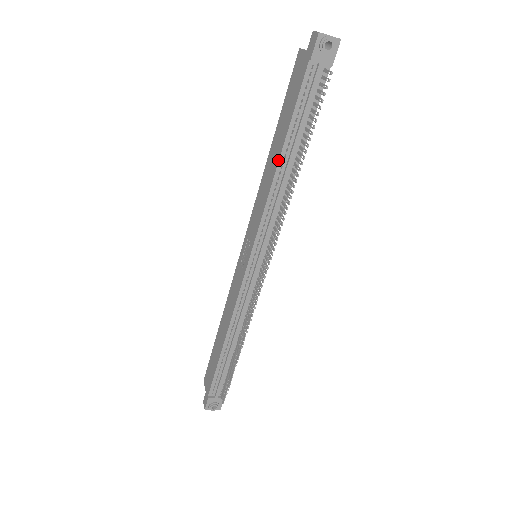
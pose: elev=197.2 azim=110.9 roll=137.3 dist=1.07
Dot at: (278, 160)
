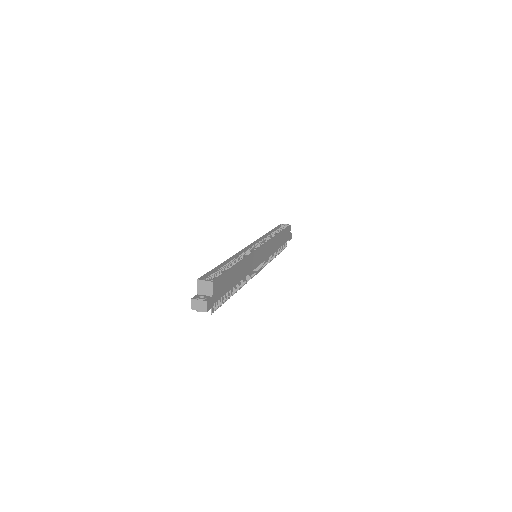
Dot at: occluded
